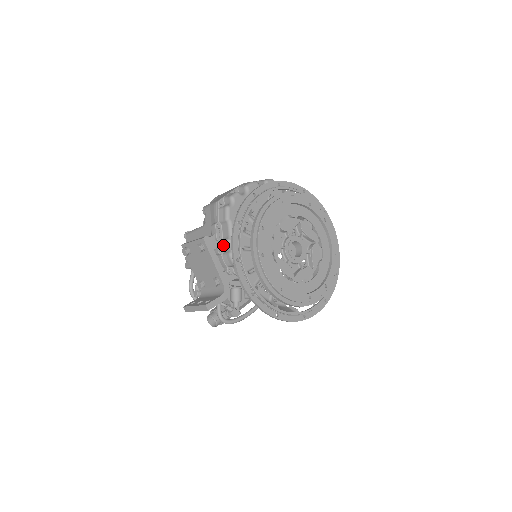
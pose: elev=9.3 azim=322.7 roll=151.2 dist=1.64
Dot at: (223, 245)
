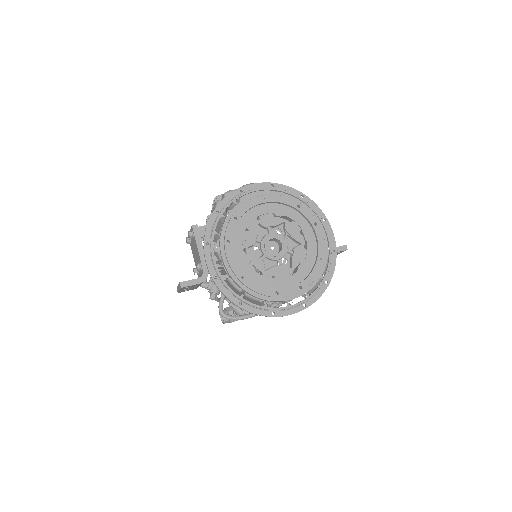
Dot at: occluded
